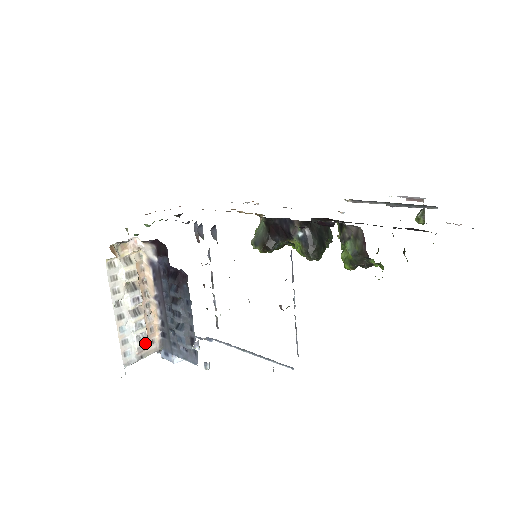
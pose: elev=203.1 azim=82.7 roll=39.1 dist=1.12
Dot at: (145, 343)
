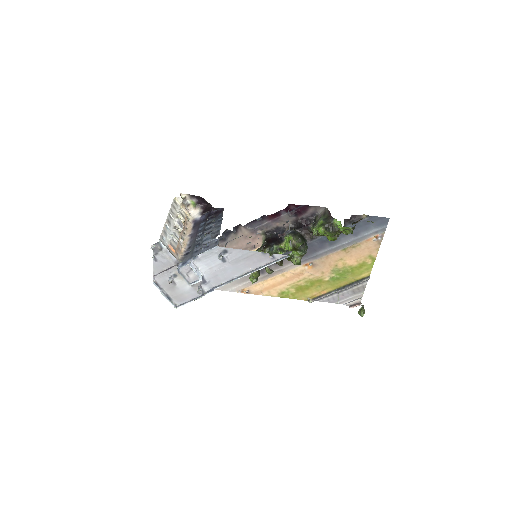
Dot at: (175, 246)
